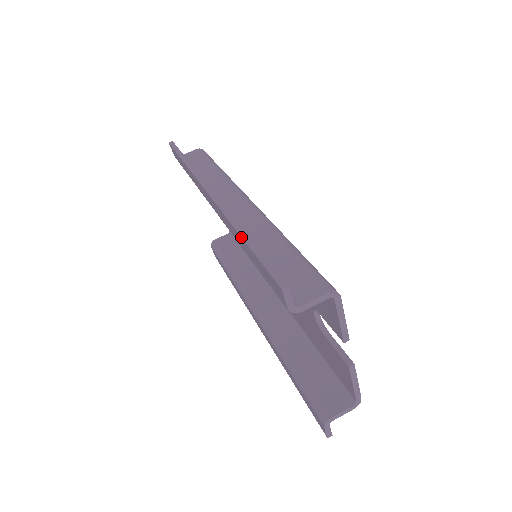
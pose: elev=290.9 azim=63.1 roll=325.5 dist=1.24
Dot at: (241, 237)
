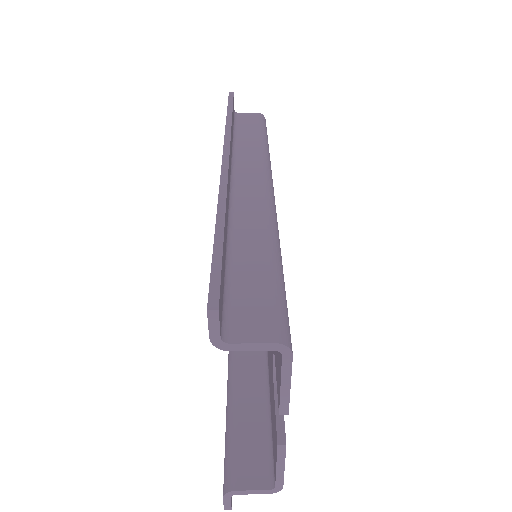
Dot at: (216, 221)
